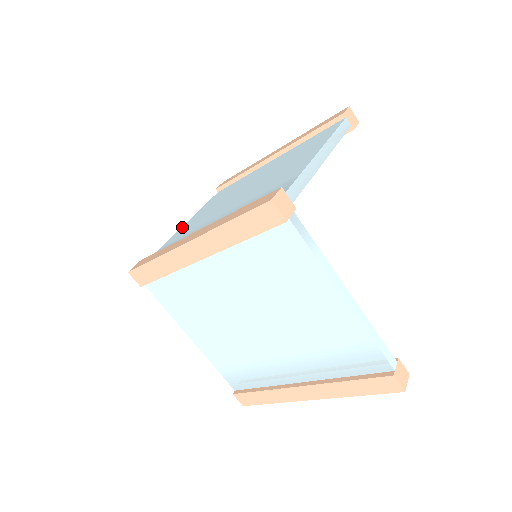
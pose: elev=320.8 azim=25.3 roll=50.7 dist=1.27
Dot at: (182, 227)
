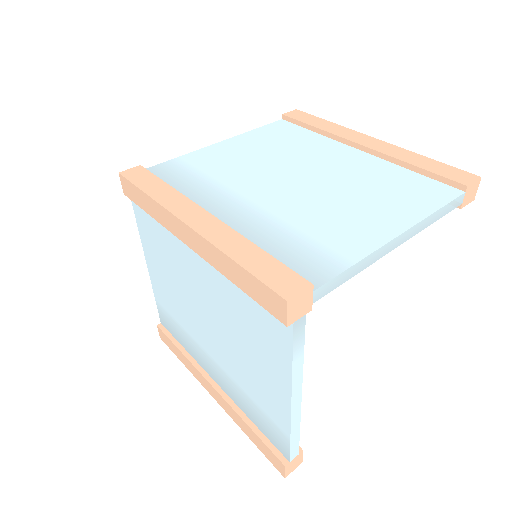
Dot at: (213, 146)
